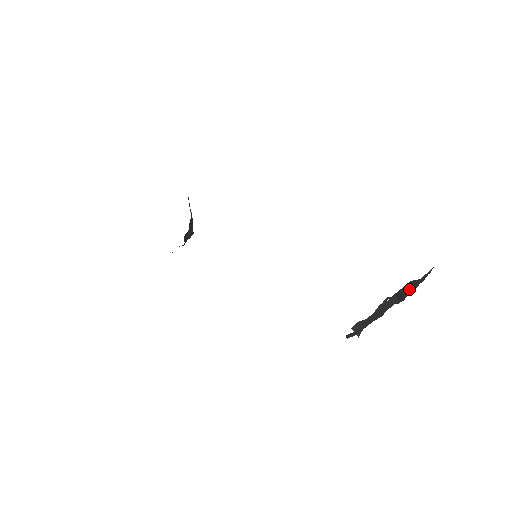
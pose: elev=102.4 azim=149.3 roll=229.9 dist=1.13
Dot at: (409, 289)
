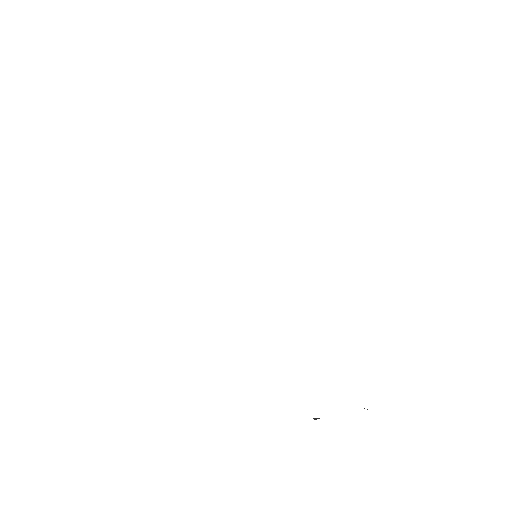
Dot at: occluded
